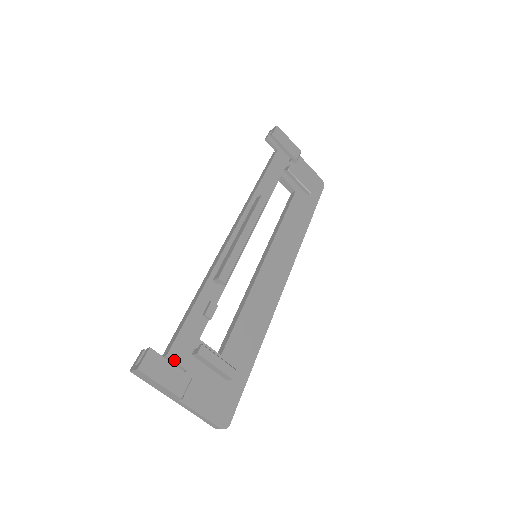
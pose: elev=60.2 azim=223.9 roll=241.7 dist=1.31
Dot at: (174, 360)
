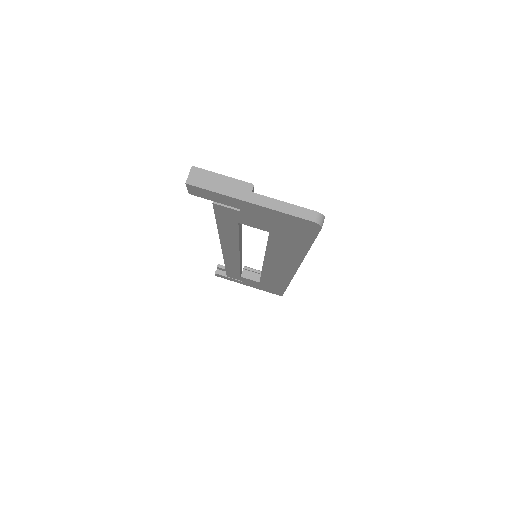
Dot at: occluded
